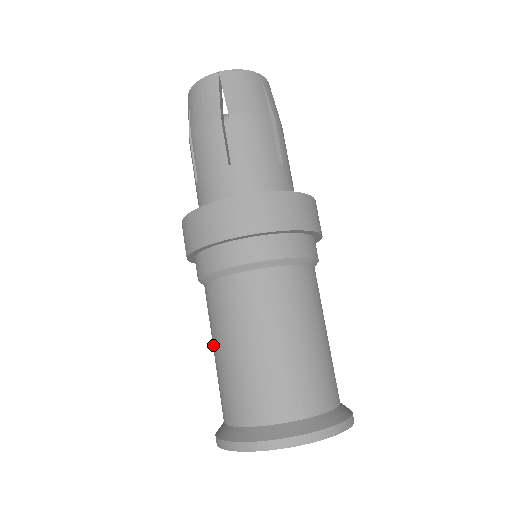
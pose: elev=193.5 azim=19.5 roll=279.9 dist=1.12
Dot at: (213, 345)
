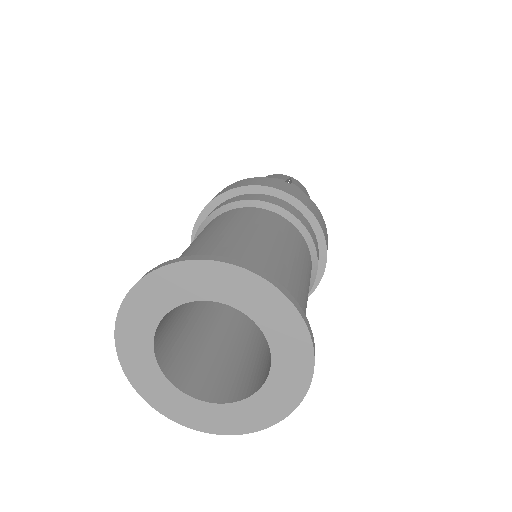
Dot at: (190, 244)
